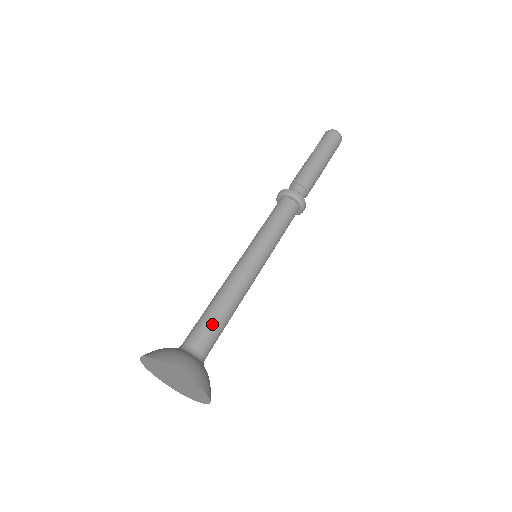
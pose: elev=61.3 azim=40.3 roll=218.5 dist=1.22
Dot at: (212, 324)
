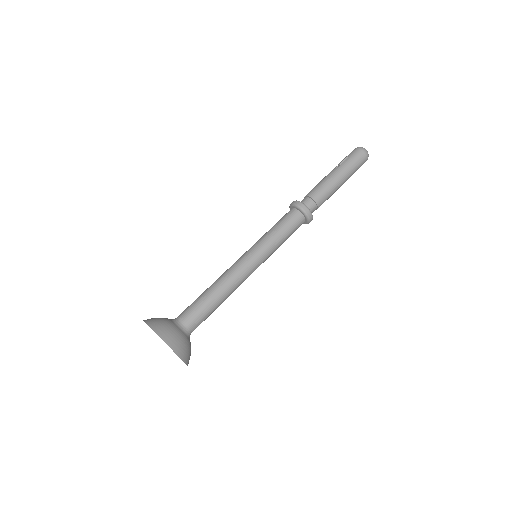
Dot at: (204, 309)
